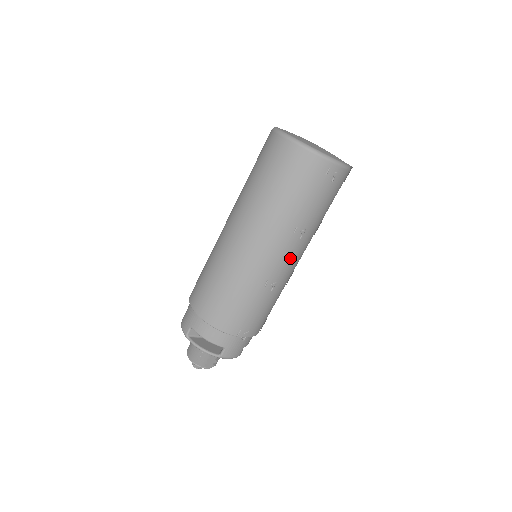
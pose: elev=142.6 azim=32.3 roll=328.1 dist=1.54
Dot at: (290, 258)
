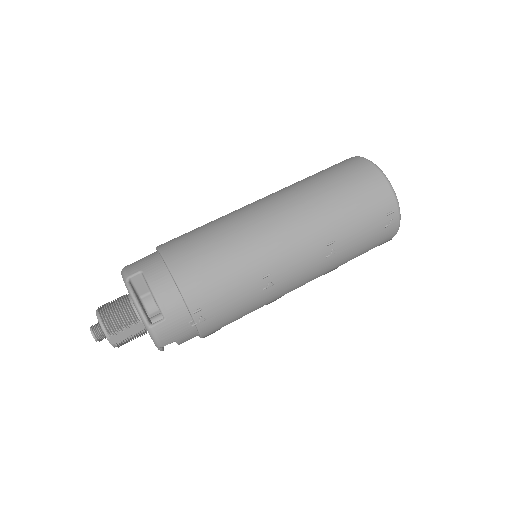
Dot at: (303, 270)
